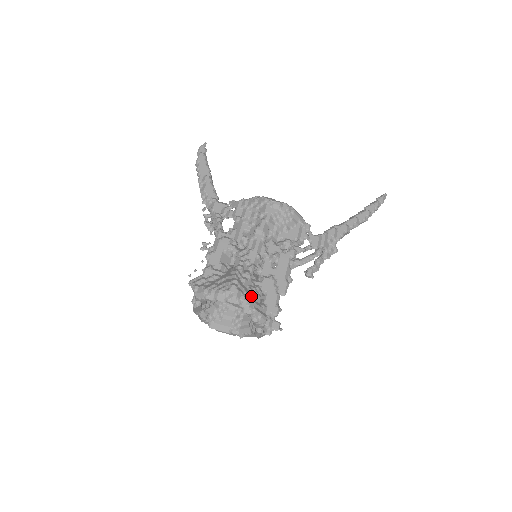
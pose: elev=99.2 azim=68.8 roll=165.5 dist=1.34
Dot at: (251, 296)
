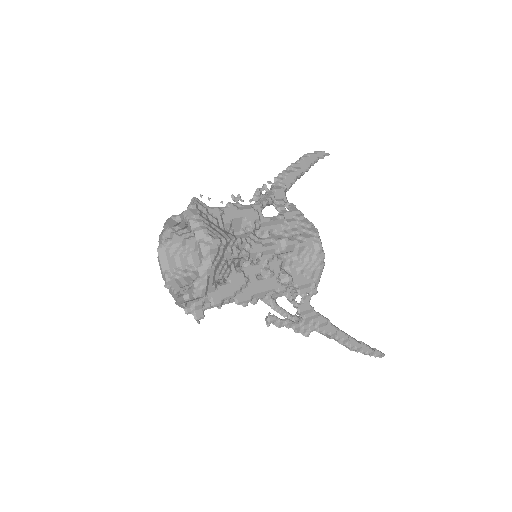
Dot at: (218, 266)
